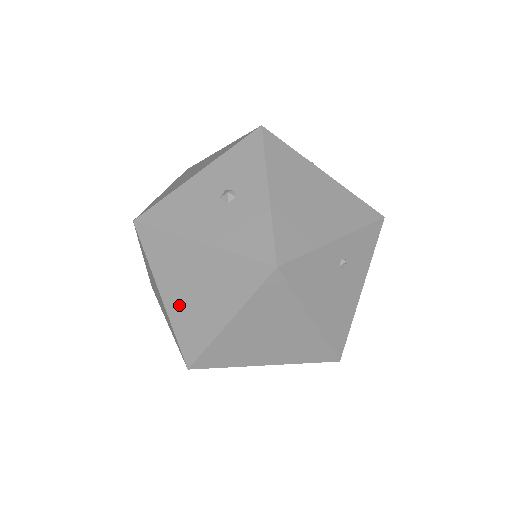
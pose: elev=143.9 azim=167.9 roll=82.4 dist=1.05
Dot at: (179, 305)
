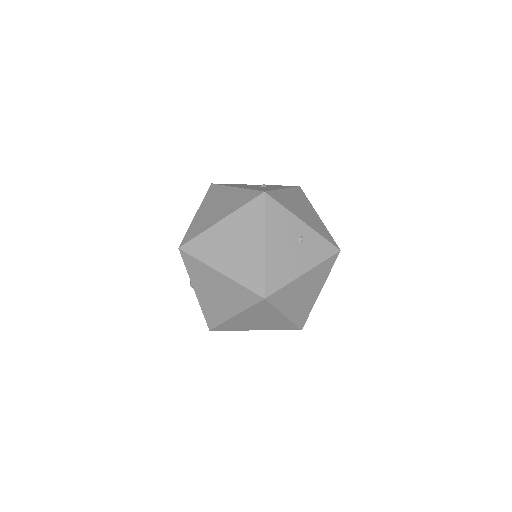
Dot at: (202, 216)
